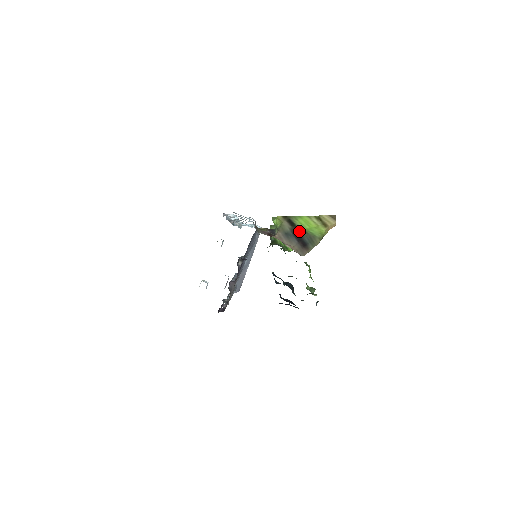
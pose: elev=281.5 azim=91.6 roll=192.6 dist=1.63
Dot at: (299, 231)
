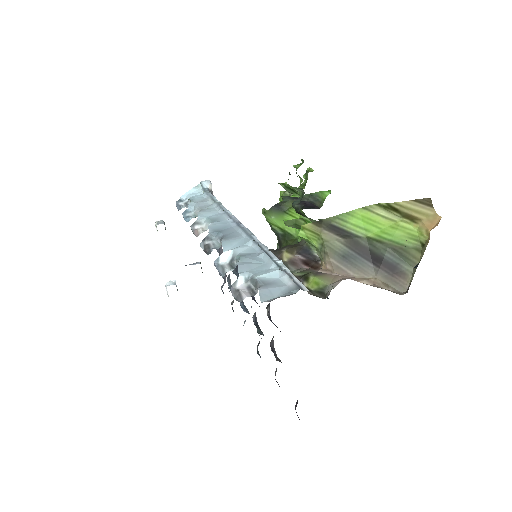
Dot at: (364, 243)
